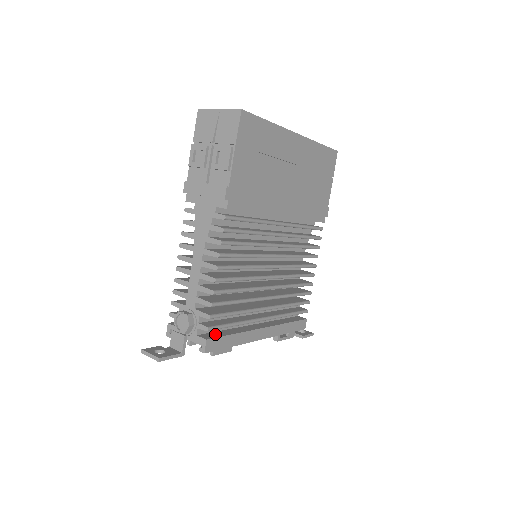
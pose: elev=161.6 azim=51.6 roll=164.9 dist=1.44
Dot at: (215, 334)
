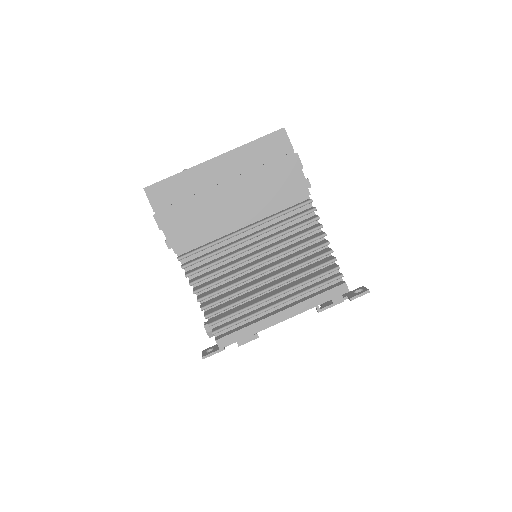
Dot at: (229, 332)
